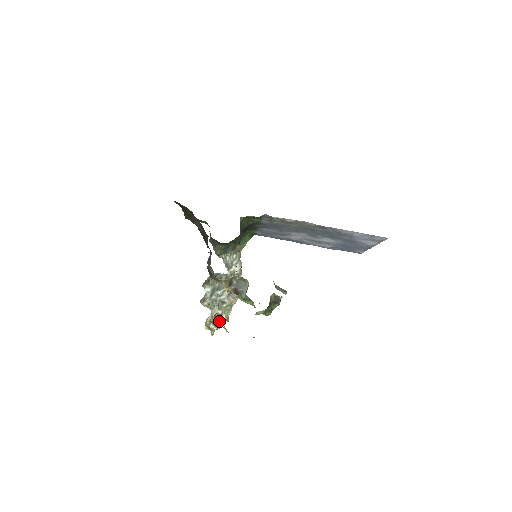
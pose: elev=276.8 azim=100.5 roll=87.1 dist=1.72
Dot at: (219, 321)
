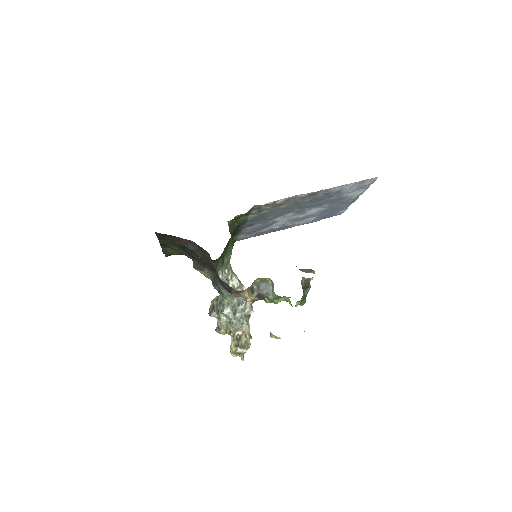
Dot at: (244, 342)
